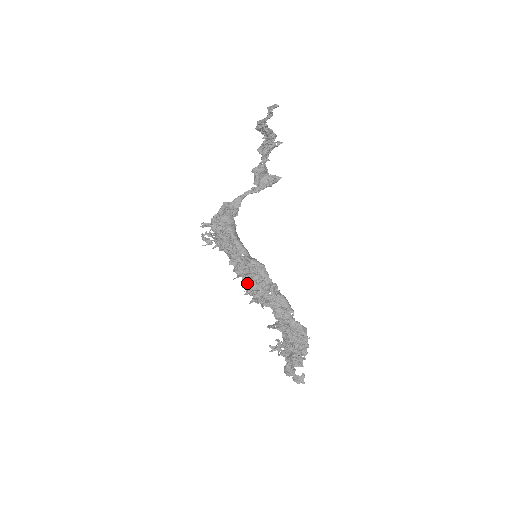
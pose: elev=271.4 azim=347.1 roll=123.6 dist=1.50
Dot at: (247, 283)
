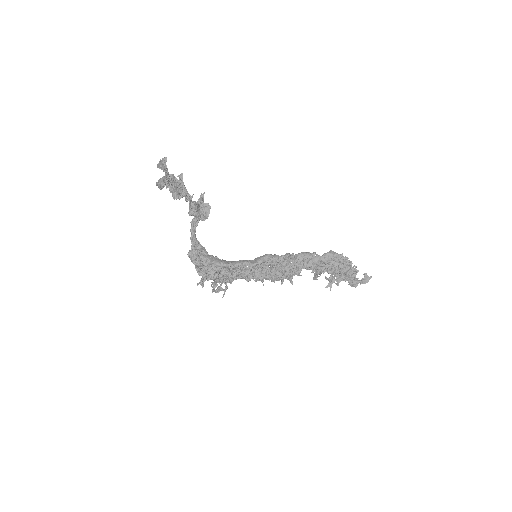
Dot at: (273, 277)
